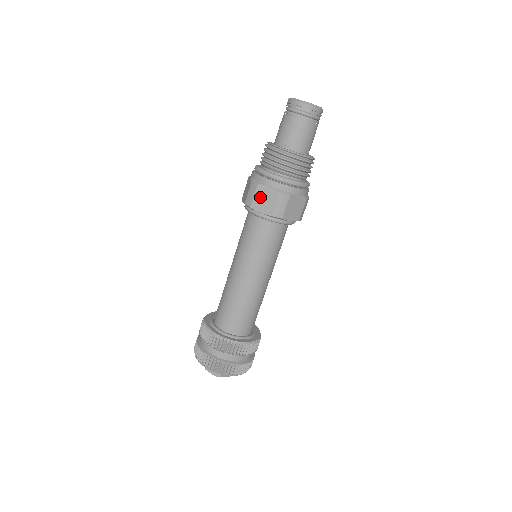
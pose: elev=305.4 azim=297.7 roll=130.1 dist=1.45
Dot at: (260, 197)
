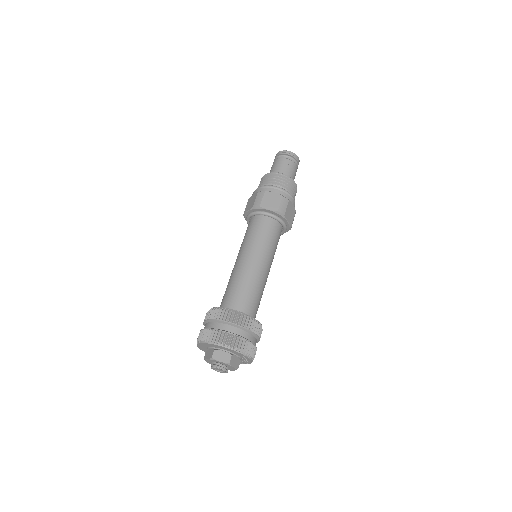
Dot at: (267, 199)
